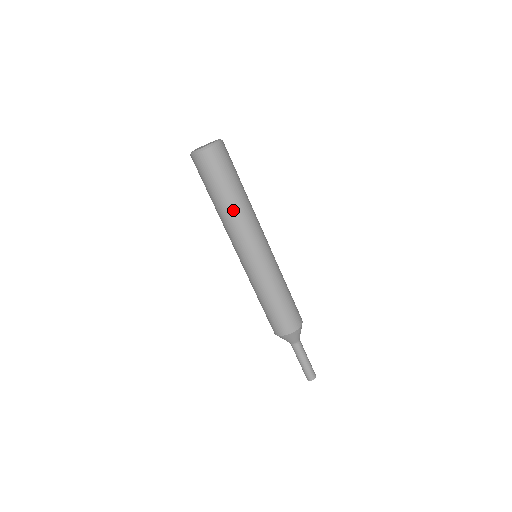
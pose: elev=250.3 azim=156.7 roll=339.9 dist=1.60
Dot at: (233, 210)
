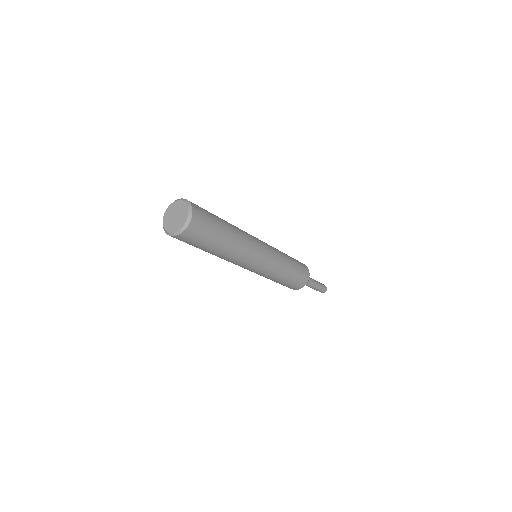
Dot at: (217, 256)
